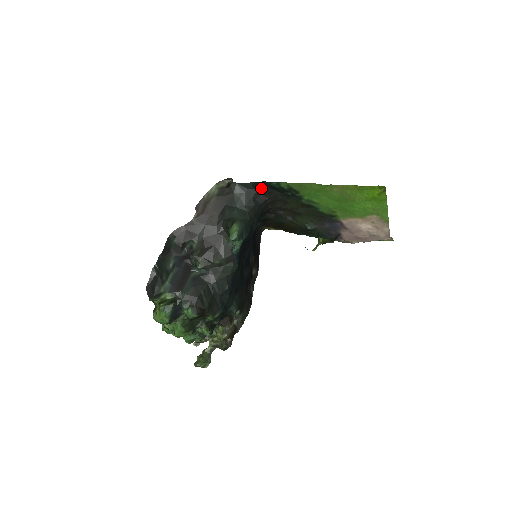
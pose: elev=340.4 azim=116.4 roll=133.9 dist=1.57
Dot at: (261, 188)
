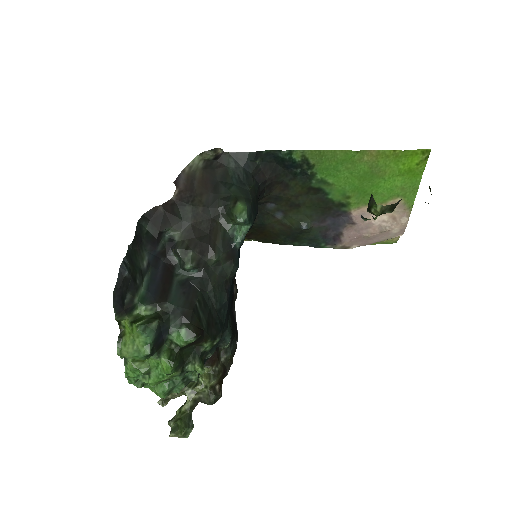
Dot at: (262, 162)
